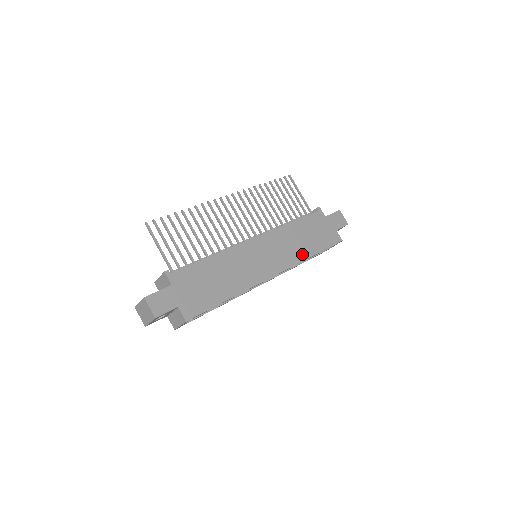
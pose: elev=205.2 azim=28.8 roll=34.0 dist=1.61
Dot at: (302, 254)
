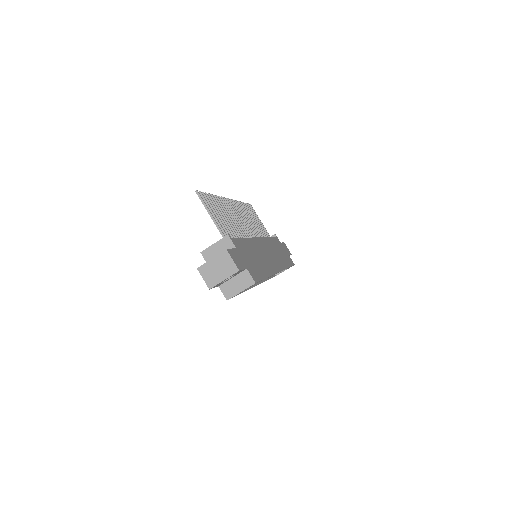
Dot at: (283, 263)
